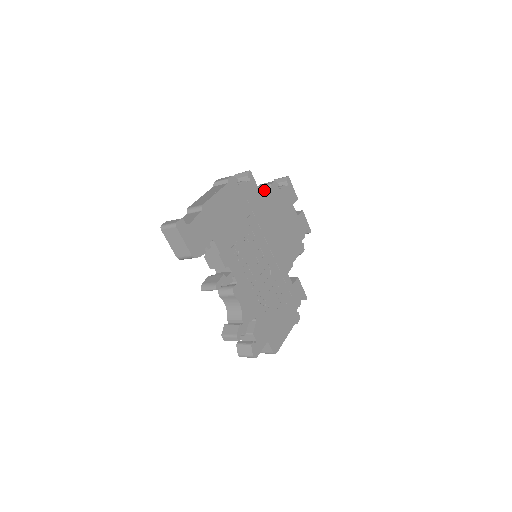
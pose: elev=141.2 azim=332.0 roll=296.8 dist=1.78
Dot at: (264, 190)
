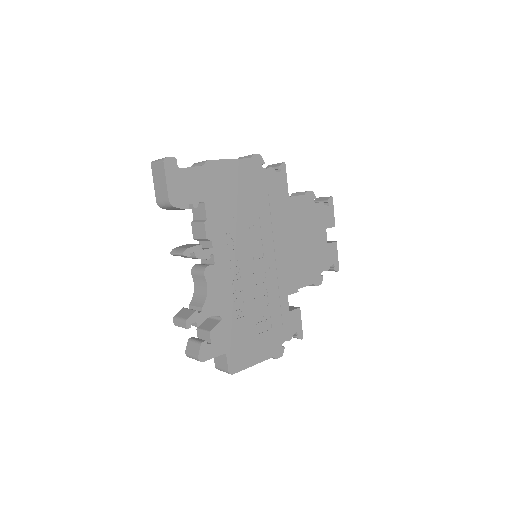
Dot at: occluded
